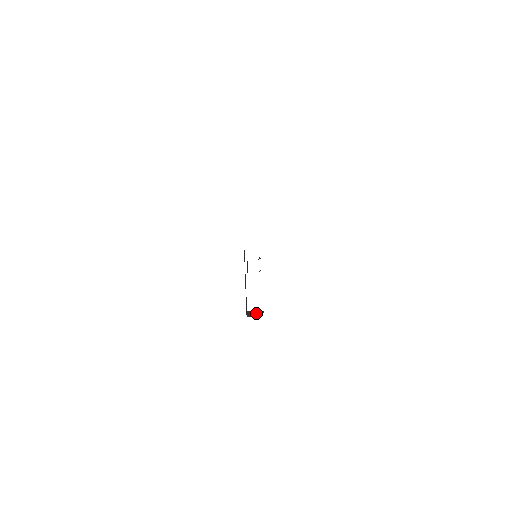
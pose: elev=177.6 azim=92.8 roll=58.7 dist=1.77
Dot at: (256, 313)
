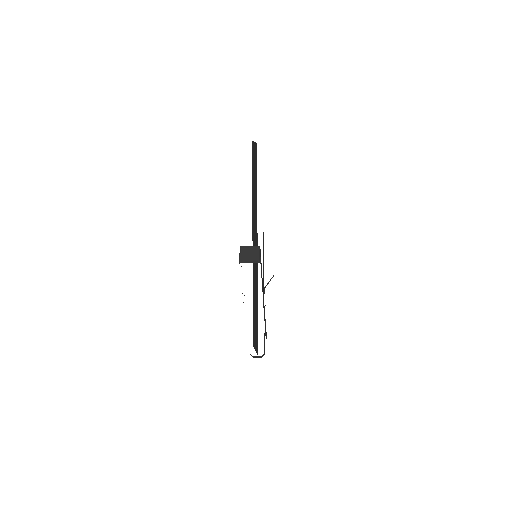
Dot at: (251, 253)
